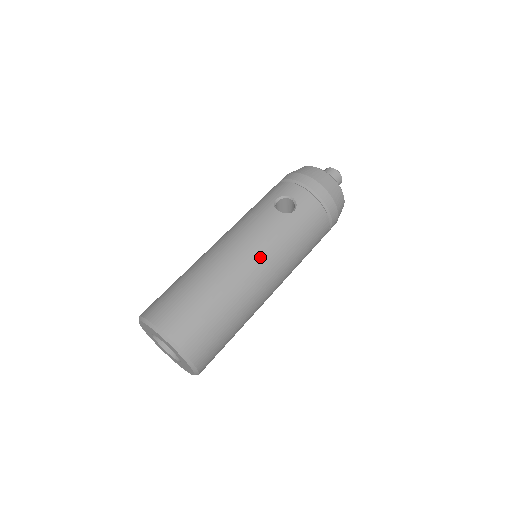
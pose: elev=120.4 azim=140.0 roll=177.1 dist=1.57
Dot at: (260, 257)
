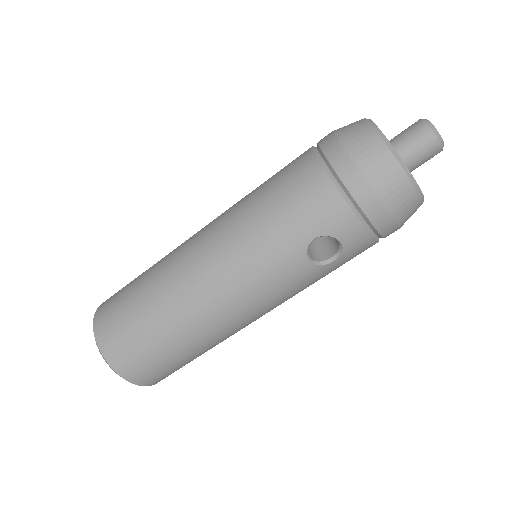
Dot at: (263, 312)
